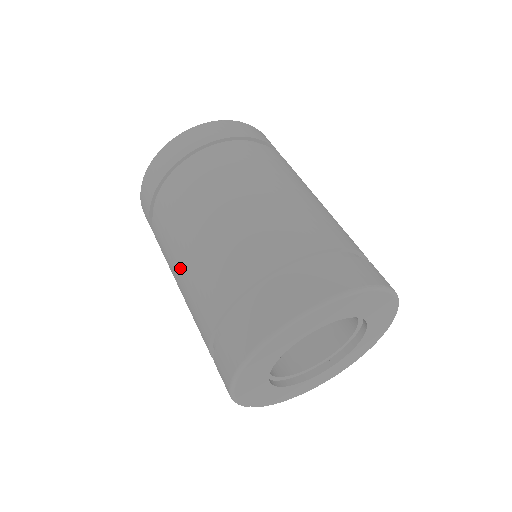
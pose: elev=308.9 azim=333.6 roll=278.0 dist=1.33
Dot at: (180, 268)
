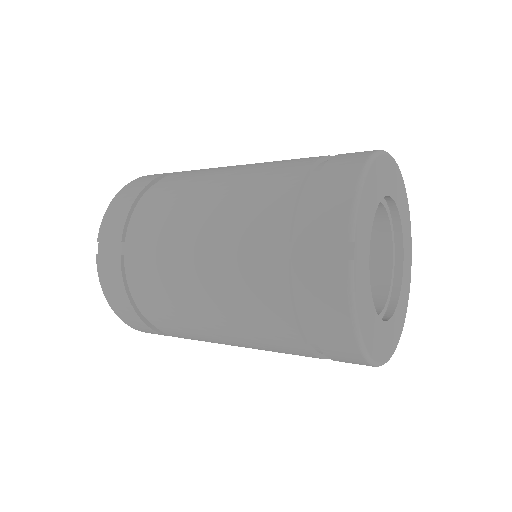
Dot at: (234, 170)
